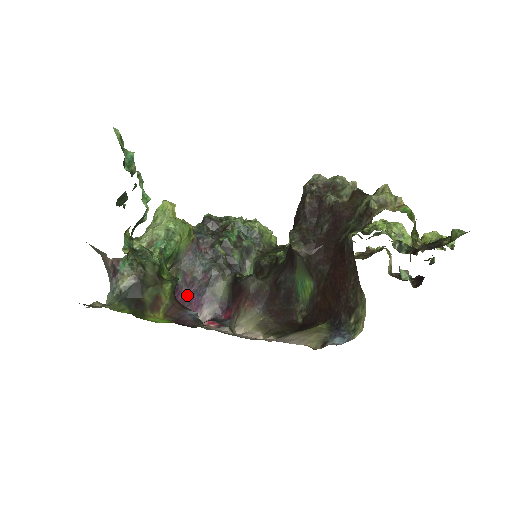
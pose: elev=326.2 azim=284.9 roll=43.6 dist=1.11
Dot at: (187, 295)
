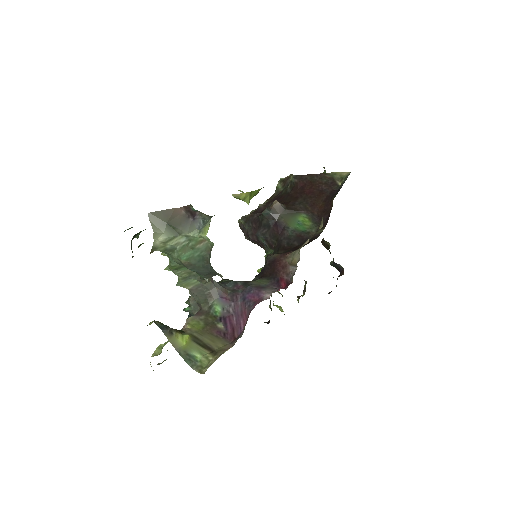
Dot at: (239, 305)
